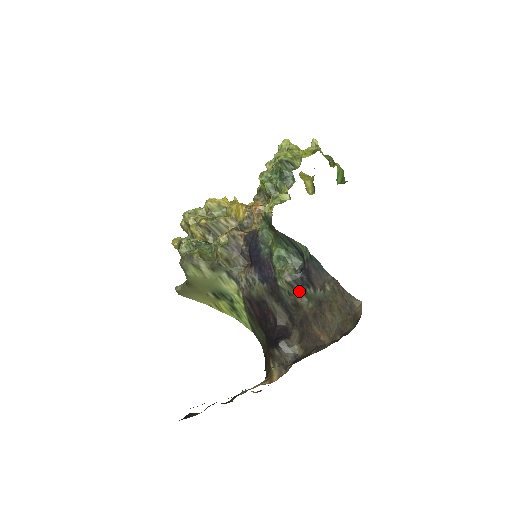
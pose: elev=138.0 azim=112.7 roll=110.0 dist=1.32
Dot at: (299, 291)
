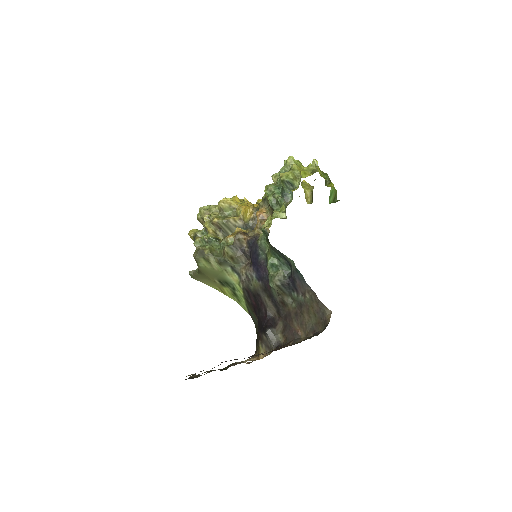
Dot at: (286, 293)
